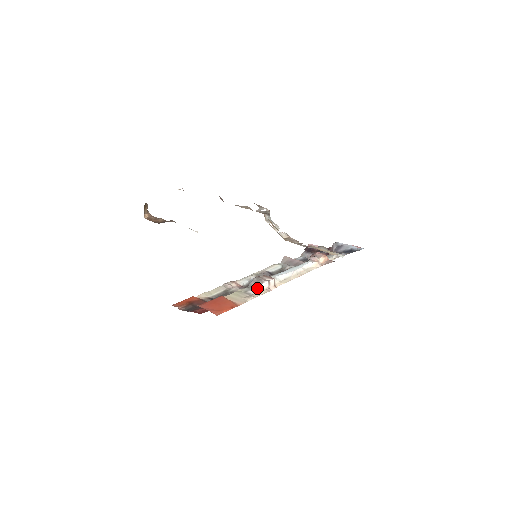
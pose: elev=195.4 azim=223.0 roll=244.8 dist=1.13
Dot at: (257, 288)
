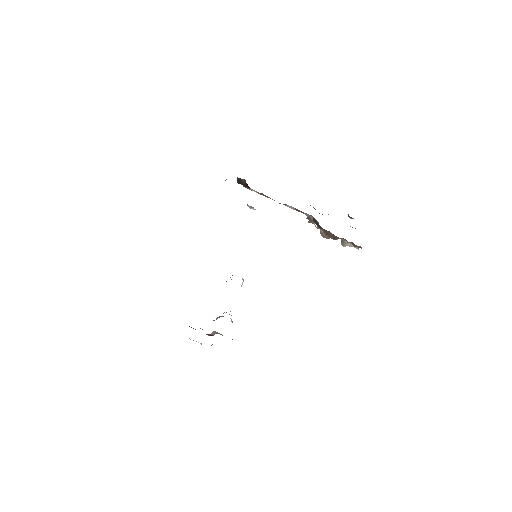
Dot at: occluded
